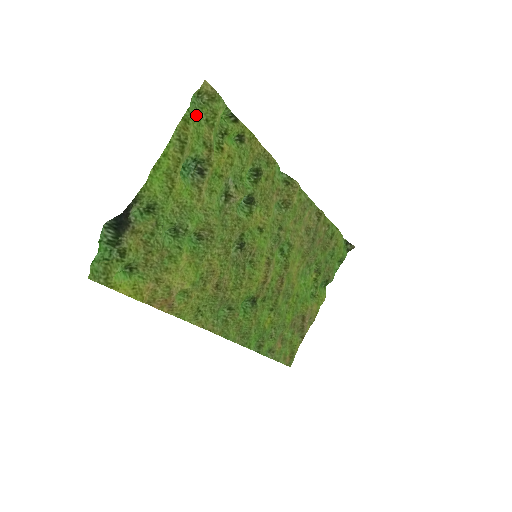
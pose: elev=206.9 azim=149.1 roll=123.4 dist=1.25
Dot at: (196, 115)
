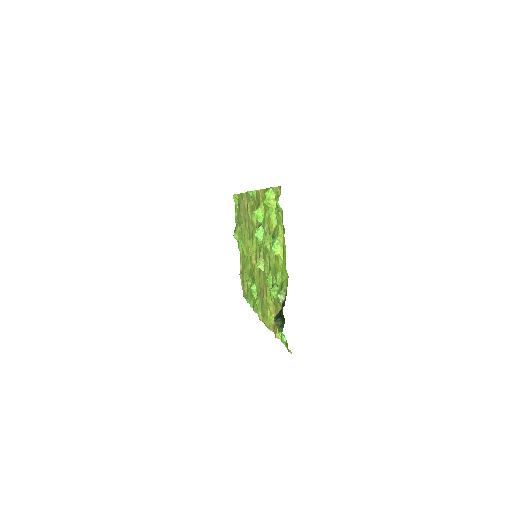
Dot at: (279, 212)
